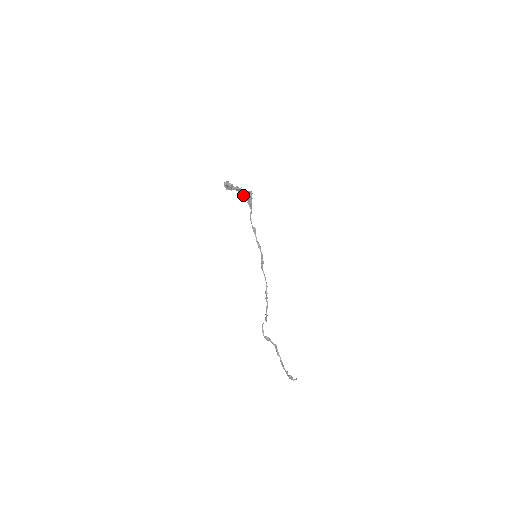
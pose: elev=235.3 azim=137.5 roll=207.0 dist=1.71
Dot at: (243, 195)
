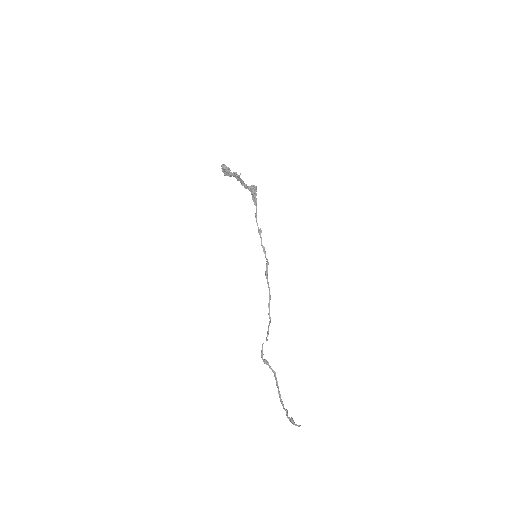
Dot at: (244, 186)
